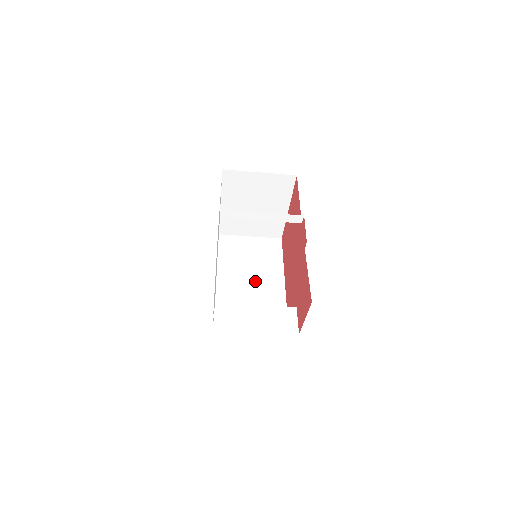
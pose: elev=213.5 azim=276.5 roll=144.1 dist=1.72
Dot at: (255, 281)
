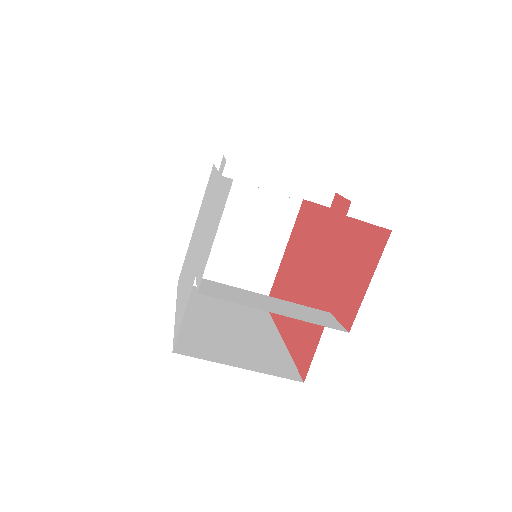
Dot at: (237, 326)
